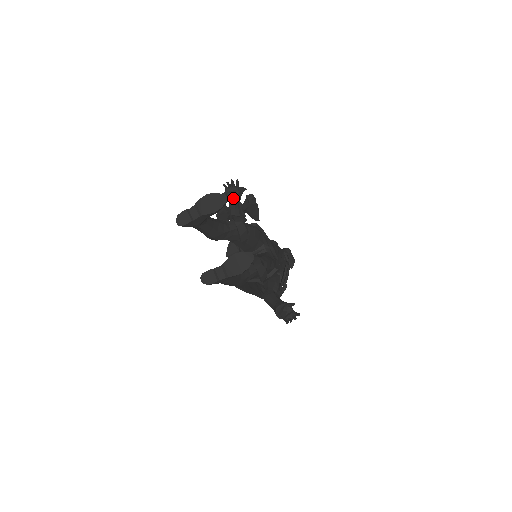
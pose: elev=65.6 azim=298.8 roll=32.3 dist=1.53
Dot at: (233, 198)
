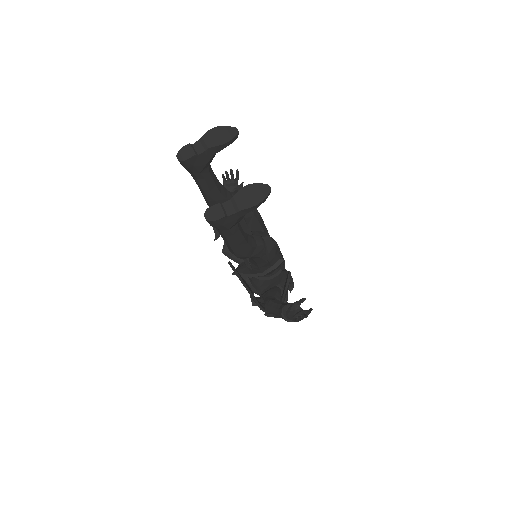
Dot at: occluded
